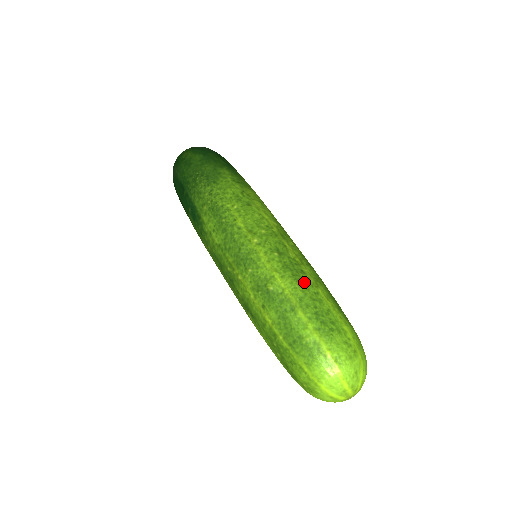
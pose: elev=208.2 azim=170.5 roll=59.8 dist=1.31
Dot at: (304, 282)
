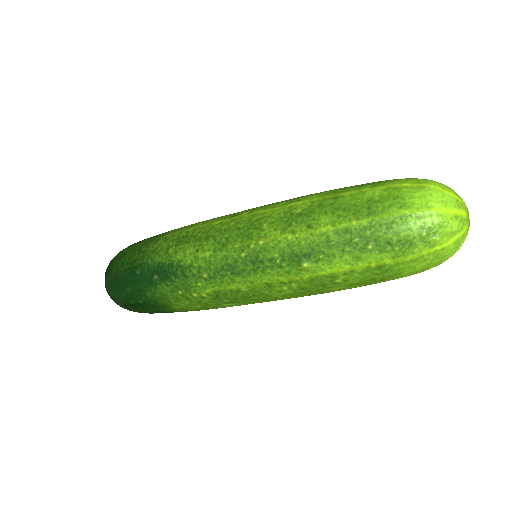
Dot at: (321, 192)
